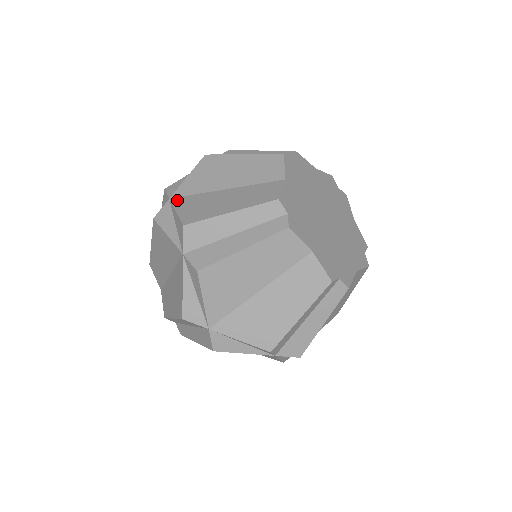
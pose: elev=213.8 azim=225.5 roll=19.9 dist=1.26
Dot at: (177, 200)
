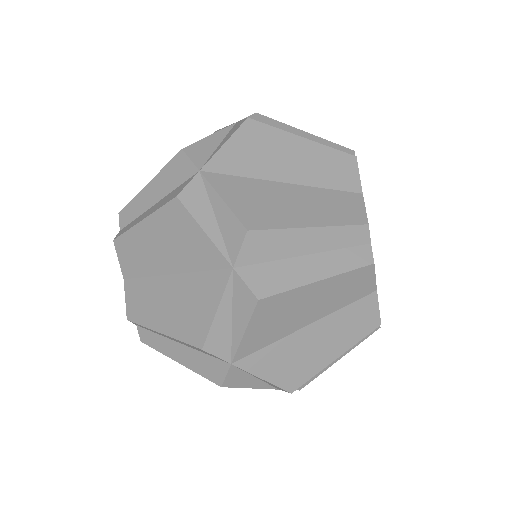
Dot at: (215, 178)
